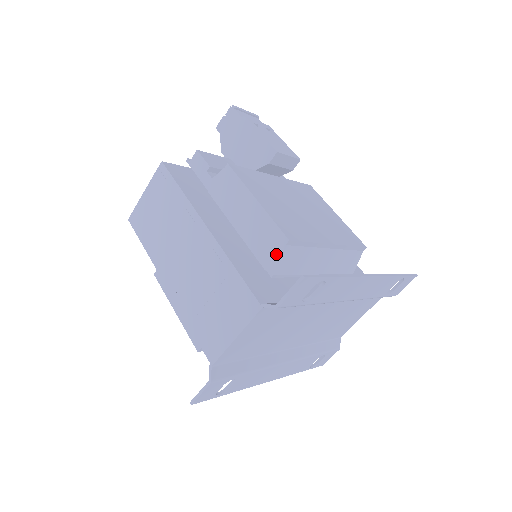
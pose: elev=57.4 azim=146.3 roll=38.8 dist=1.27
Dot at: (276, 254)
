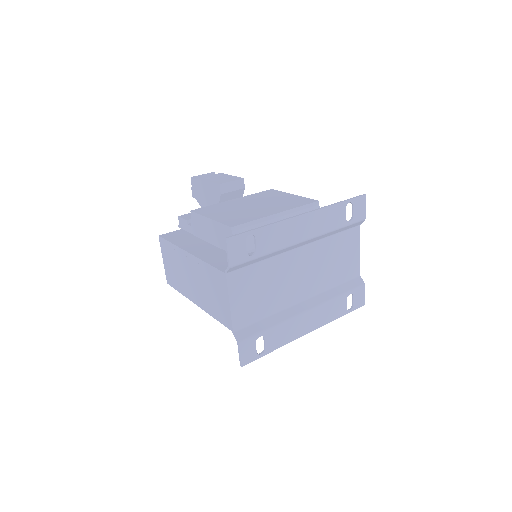
Dot at: occluded
